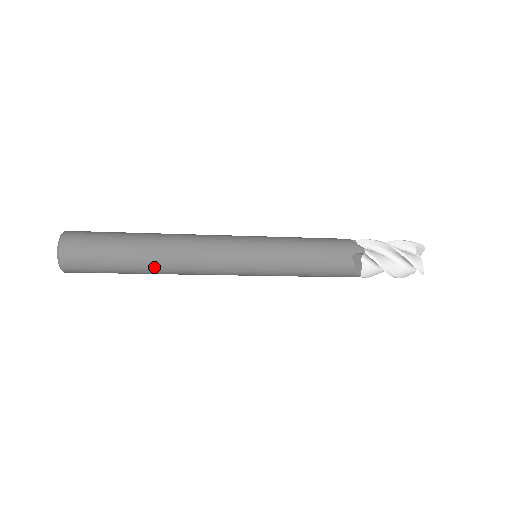
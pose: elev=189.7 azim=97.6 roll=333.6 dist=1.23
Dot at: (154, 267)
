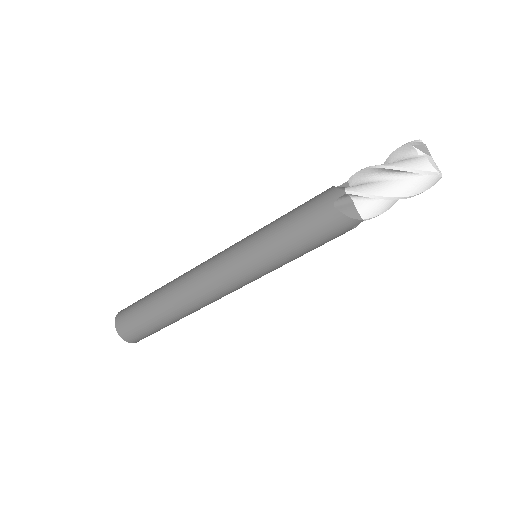
Dot at: (178, 311)
